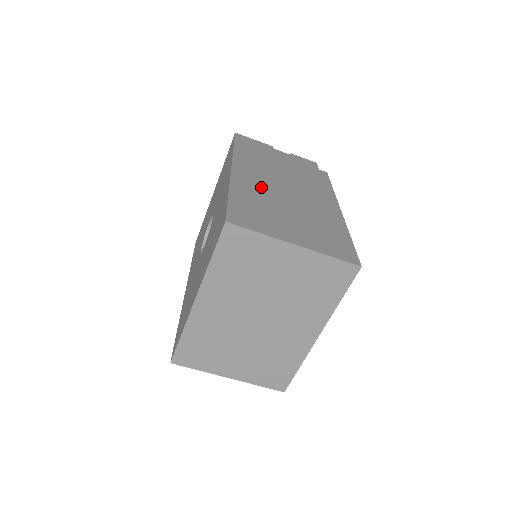
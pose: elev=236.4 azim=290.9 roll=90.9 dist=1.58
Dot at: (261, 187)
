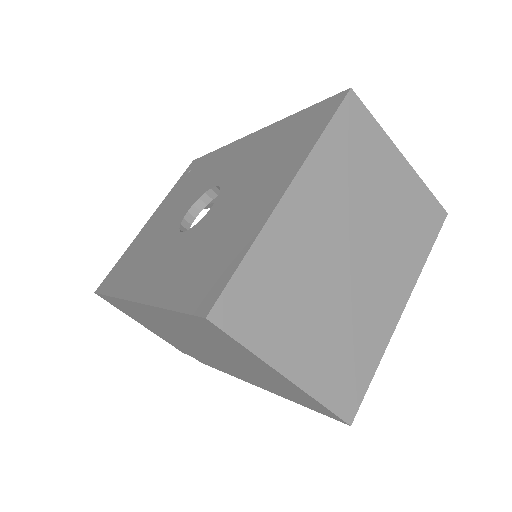
Dot at: occluded
